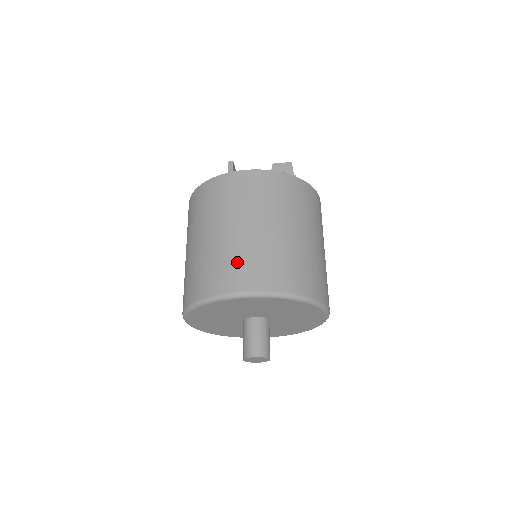
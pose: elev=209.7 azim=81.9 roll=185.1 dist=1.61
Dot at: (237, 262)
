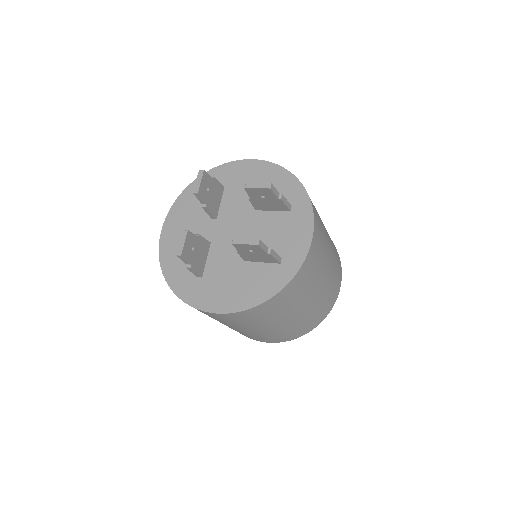
Dot at: (249, 336)
